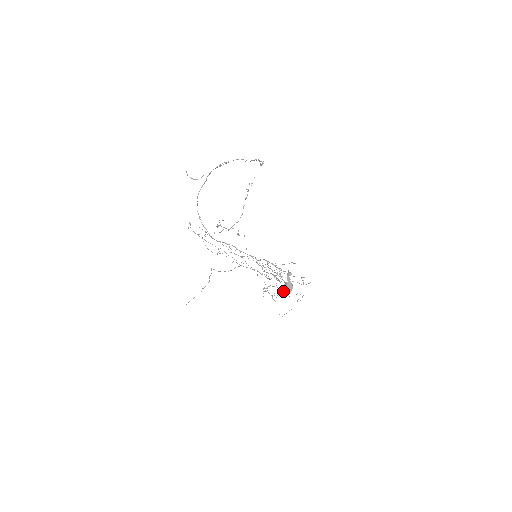
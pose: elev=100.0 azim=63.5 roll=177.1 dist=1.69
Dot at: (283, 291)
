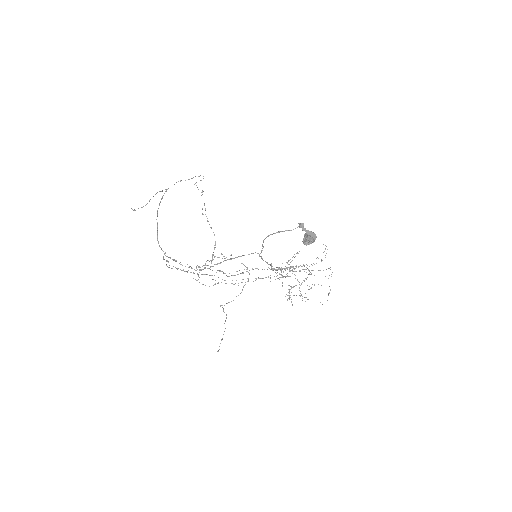
Dot at: (309, 240)
